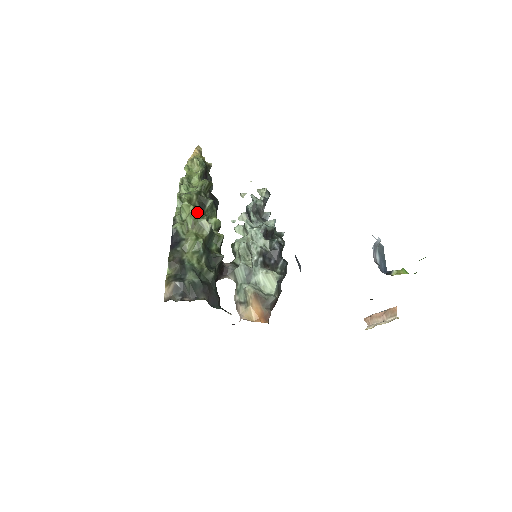
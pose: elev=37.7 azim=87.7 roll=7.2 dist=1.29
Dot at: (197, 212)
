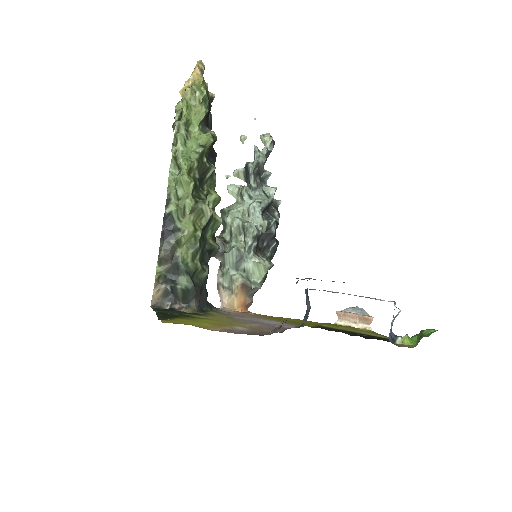
Dot at: (197, 188)
